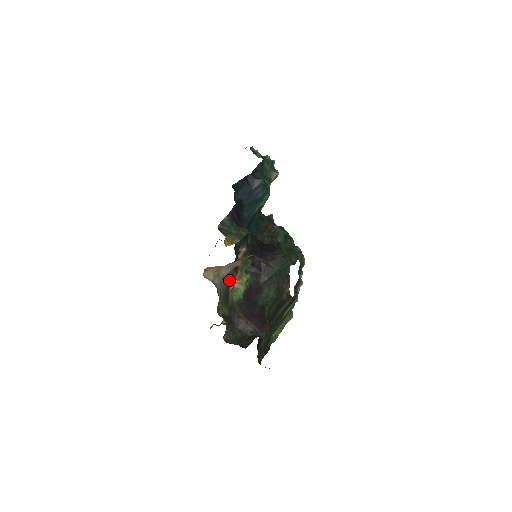
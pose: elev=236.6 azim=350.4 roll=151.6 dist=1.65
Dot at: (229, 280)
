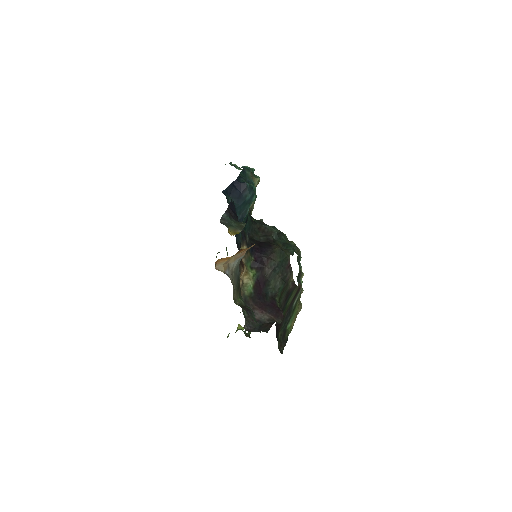
Dot at: (238, 273)
